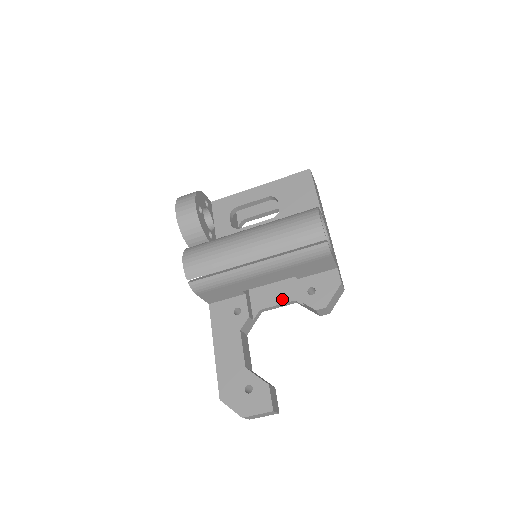
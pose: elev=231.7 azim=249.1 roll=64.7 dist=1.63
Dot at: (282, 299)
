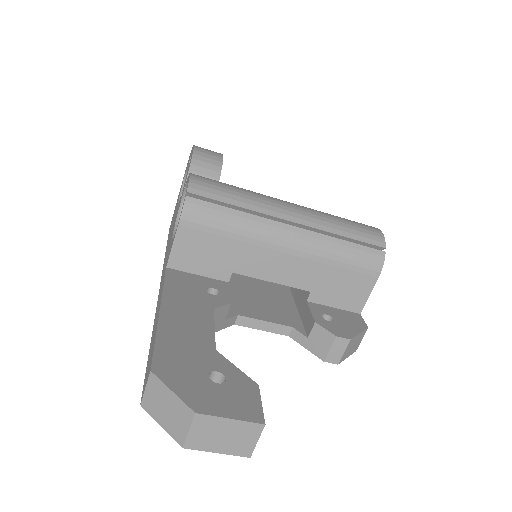
Dot at: (274, 318)
